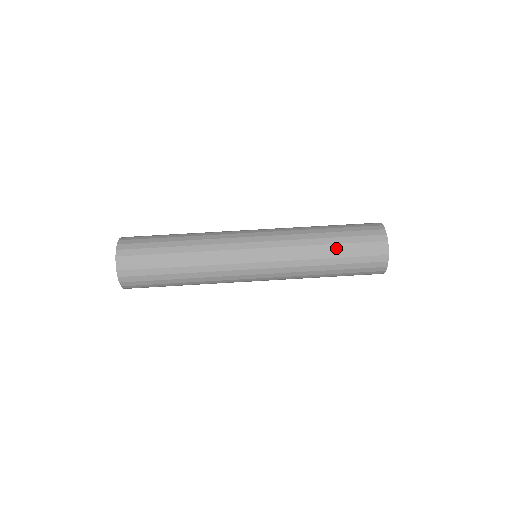
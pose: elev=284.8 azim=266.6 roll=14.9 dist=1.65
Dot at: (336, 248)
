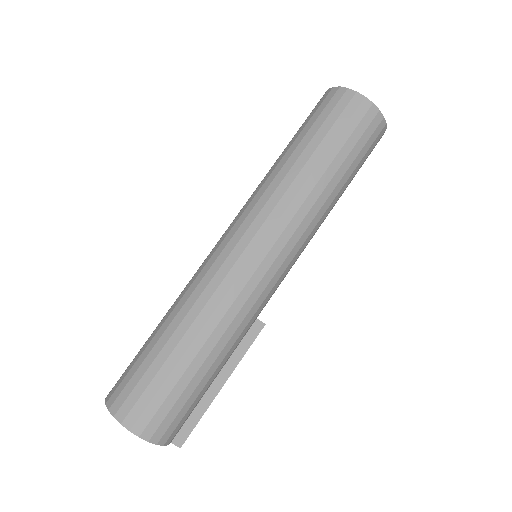
Dot at: (296, 144)
